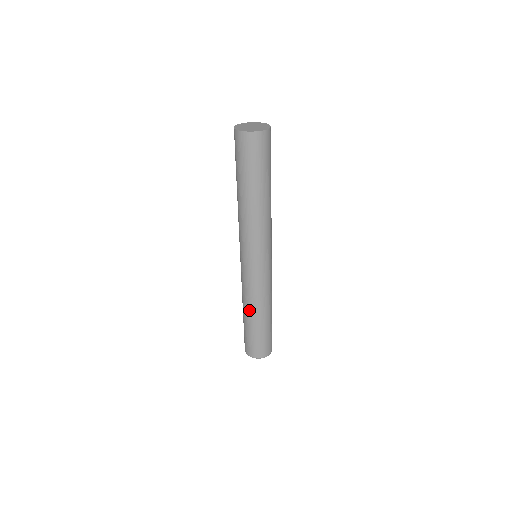
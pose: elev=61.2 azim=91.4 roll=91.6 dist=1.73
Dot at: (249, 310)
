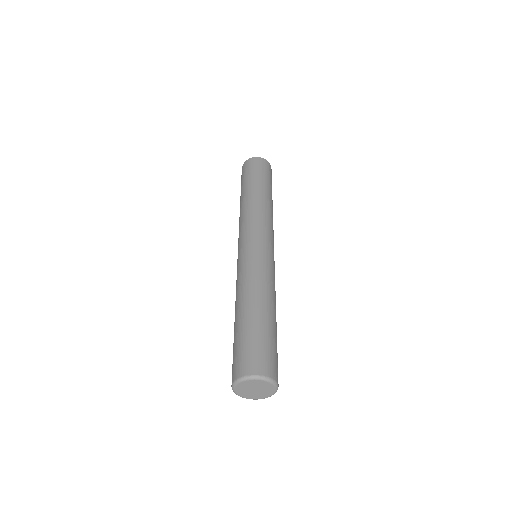
Dot at: (244, 298)
